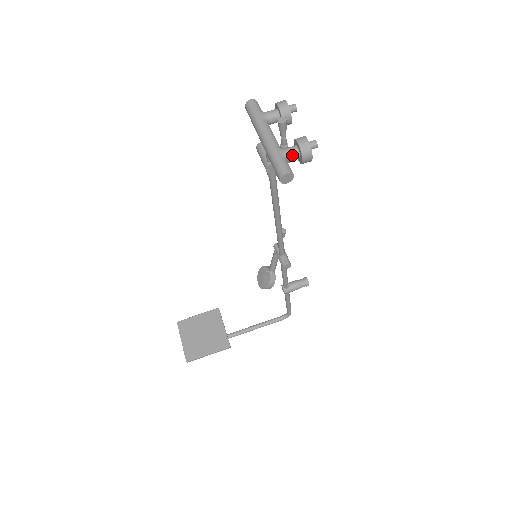
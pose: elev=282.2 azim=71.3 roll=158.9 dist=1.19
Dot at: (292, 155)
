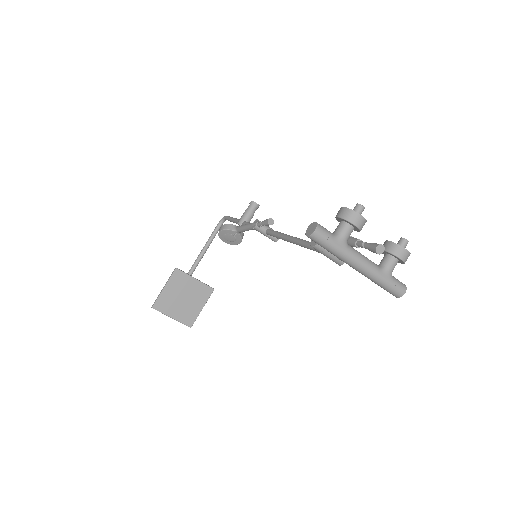
Dot at: occluded
